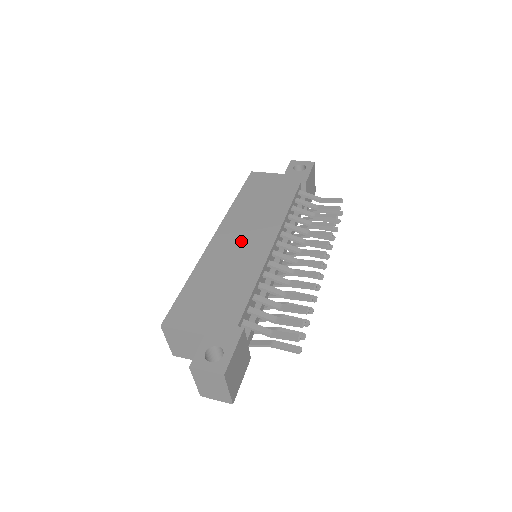
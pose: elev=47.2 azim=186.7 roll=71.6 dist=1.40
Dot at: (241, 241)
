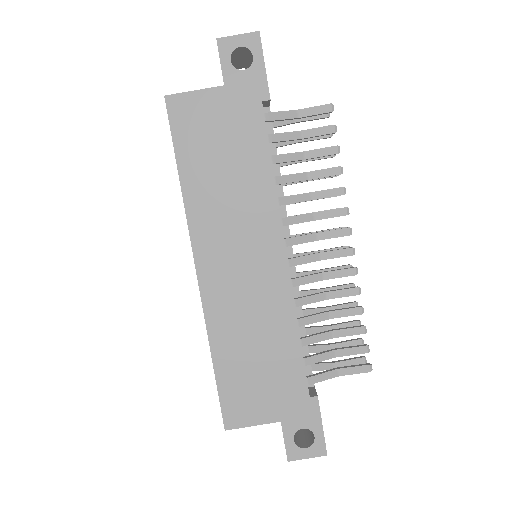
Dot at: (240, 267)
